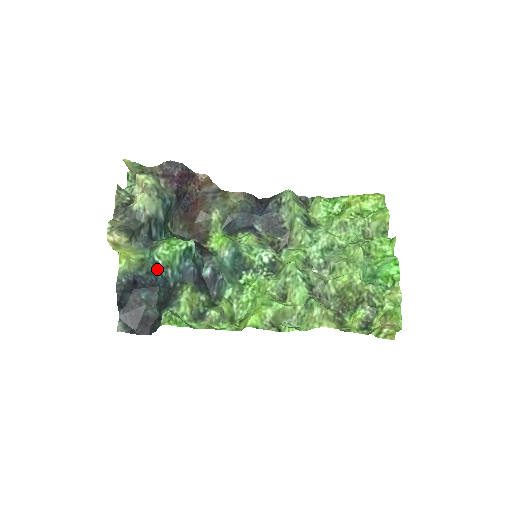
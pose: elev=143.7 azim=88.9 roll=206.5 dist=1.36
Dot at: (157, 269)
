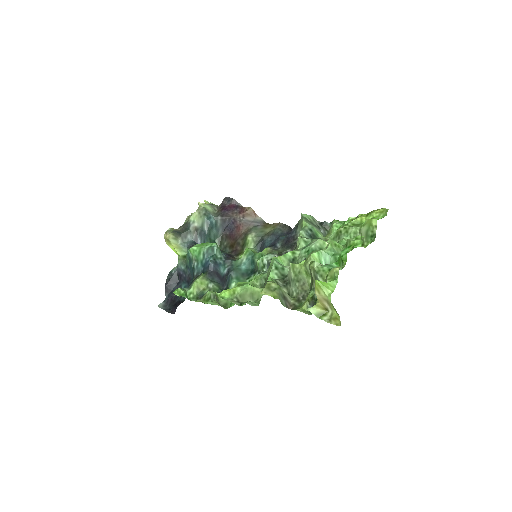
Dot at: (190, 262)
